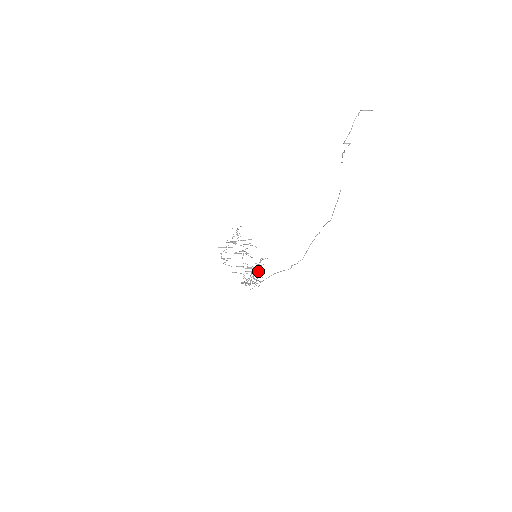
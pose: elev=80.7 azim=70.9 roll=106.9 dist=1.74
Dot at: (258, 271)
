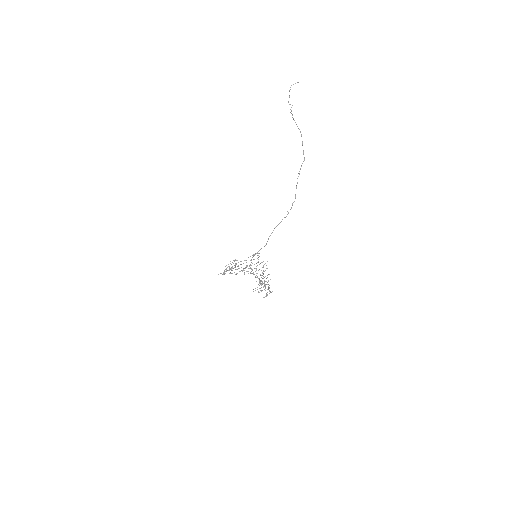
Dot at: (264, 277)
